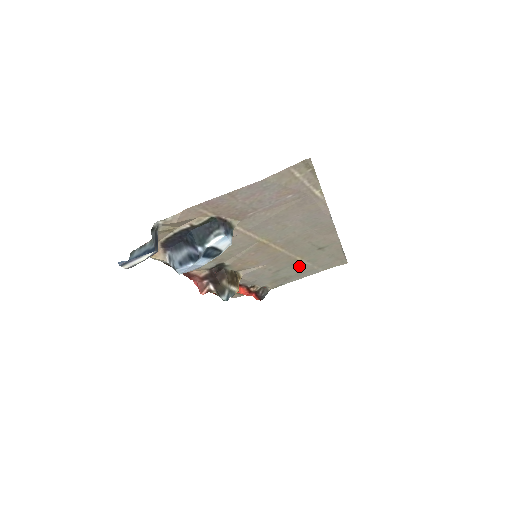
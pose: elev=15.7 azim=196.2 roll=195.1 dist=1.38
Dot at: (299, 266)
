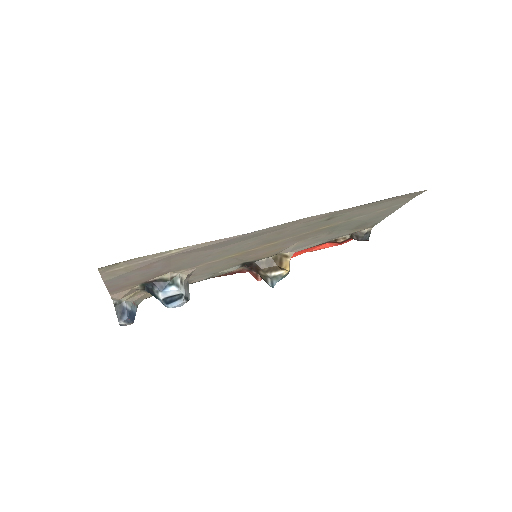
Dot at: (350, 222)
